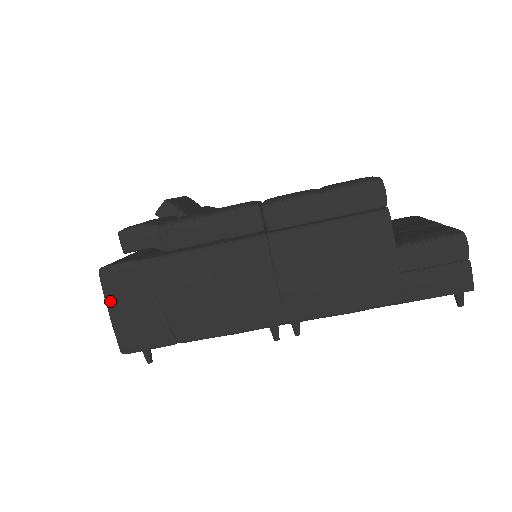
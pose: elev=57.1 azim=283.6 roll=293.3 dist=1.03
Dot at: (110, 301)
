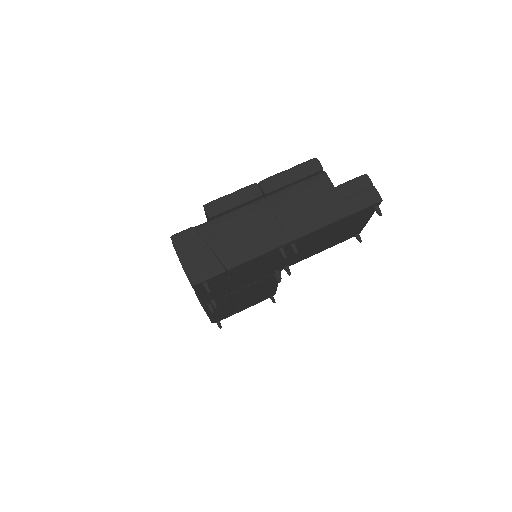
Dot at: (180, 254)
